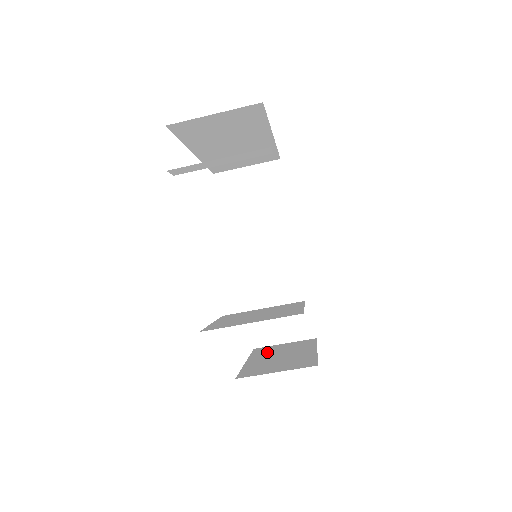
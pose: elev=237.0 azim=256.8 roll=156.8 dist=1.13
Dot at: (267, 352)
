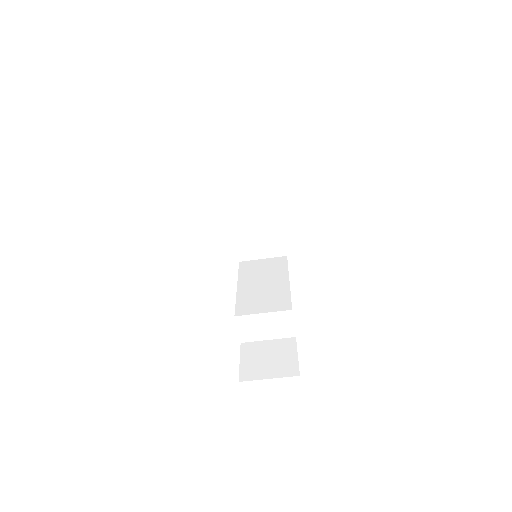
Dot at: occluded
